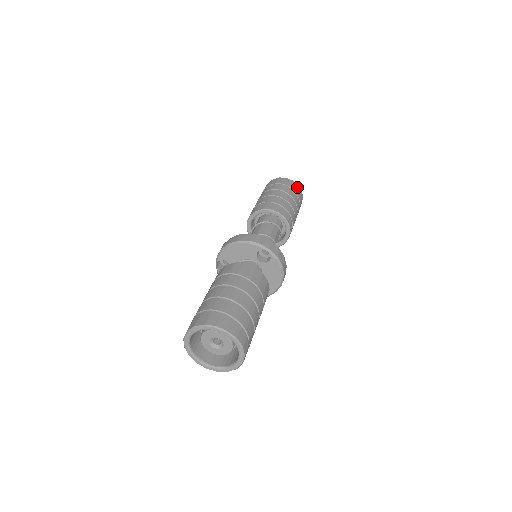
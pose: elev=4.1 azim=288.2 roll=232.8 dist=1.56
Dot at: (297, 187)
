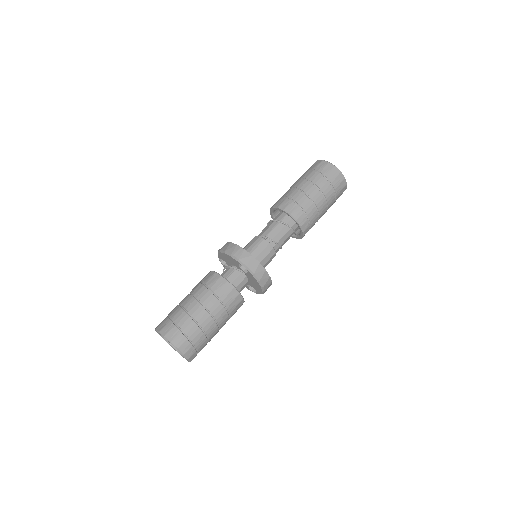
Dot at: (337, 174)
